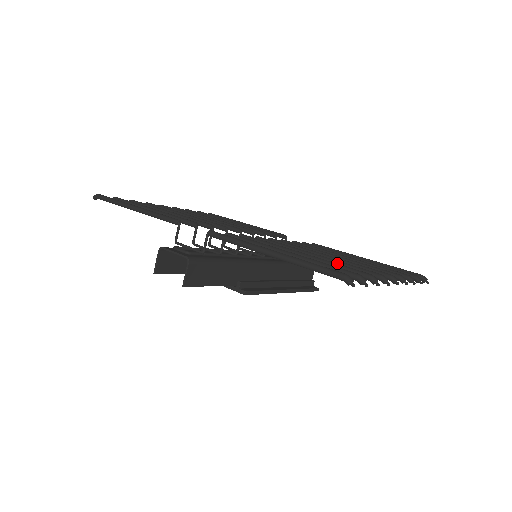
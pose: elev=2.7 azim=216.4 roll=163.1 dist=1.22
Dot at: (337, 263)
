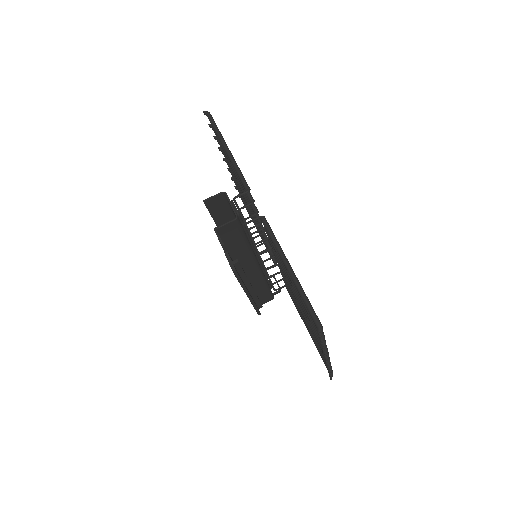
Dot at: occluded
